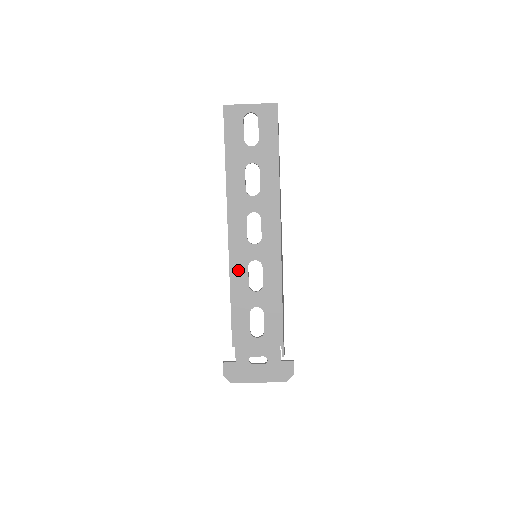
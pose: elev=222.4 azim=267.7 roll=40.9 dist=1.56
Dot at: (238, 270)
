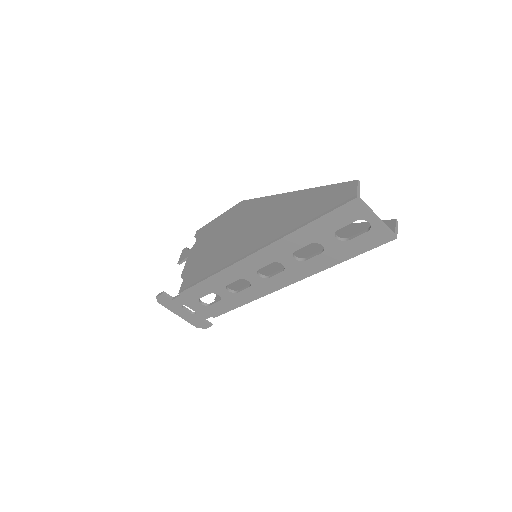
Dot at: (229, 275)
